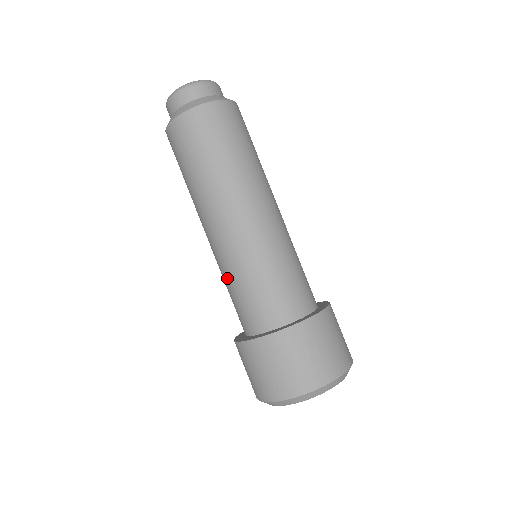
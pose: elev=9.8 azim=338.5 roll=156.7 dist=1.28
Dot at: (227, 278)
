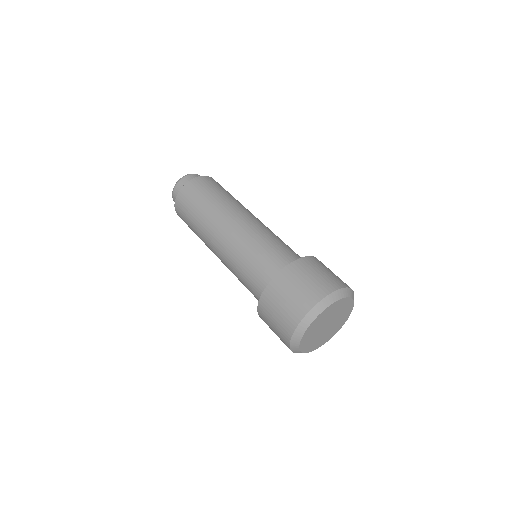
Dot at: (237, 272)
